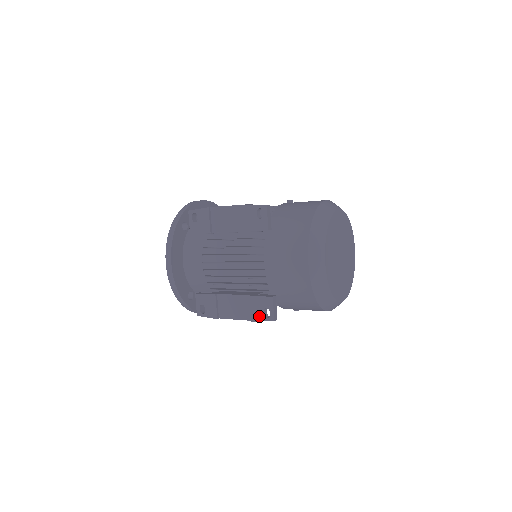
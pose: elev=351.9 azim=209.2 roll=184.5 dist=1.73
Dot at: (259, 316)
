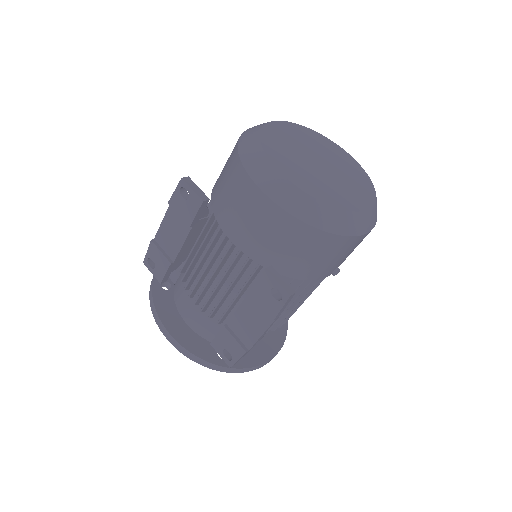
Dot at: (273, 306)
